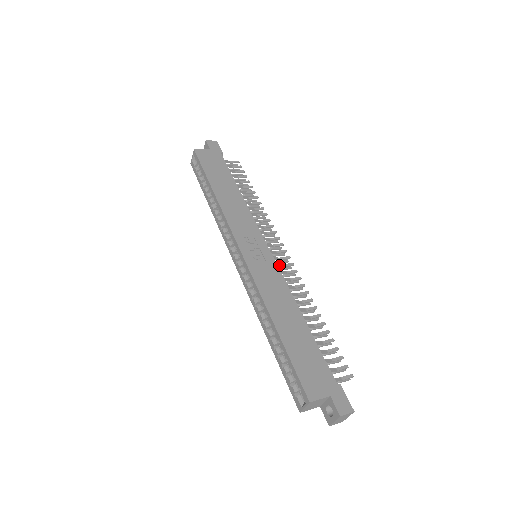
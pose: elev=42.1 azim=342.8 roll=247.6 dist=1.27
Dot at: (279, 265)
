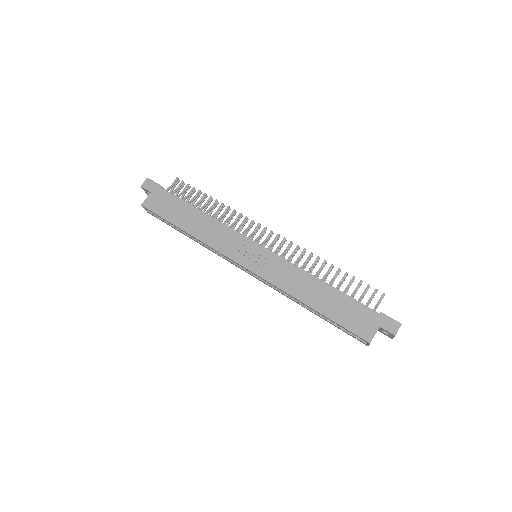
Dot at: (277, 250)
